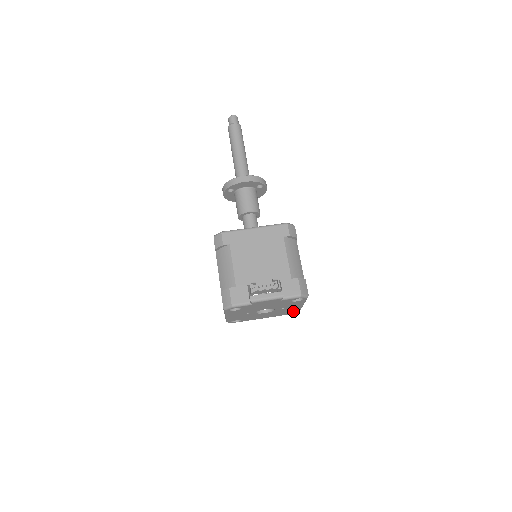
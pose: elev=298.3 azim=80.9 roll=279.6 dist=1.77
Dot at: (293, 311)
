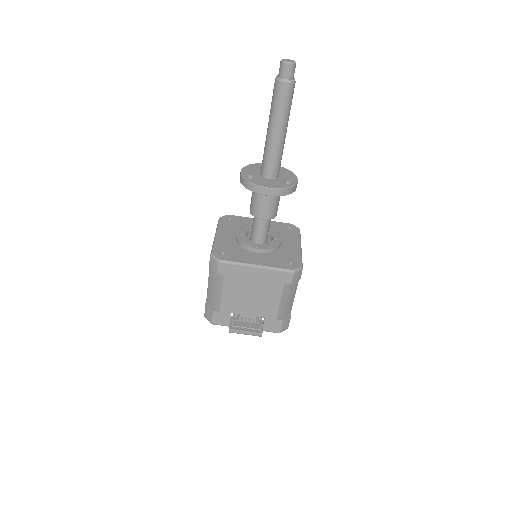
Dot at: occluded
